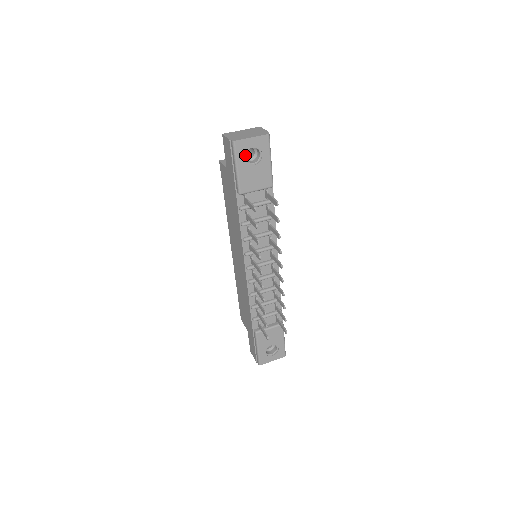
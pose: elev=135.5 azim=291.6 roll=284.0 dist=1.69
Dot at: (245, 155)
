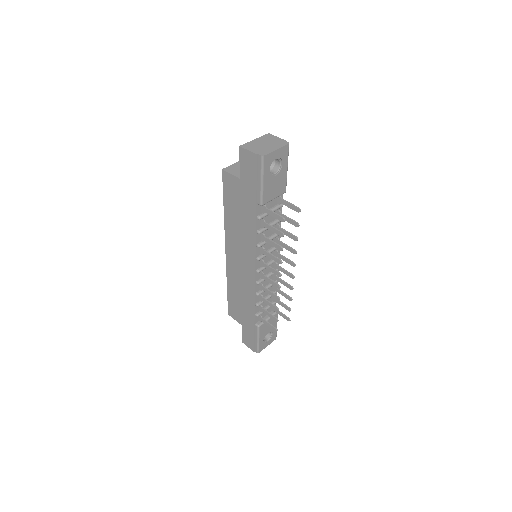
Dot at: (269, 167)
